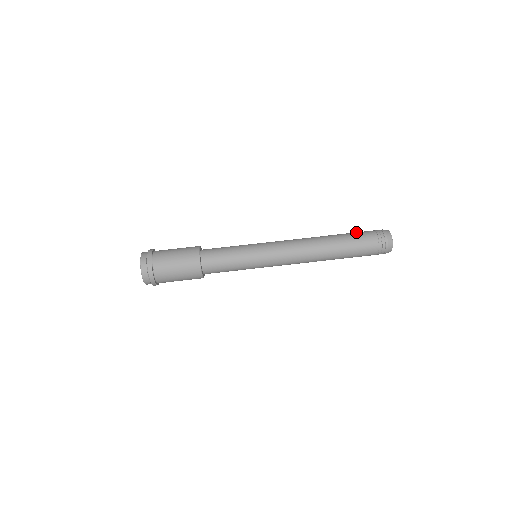
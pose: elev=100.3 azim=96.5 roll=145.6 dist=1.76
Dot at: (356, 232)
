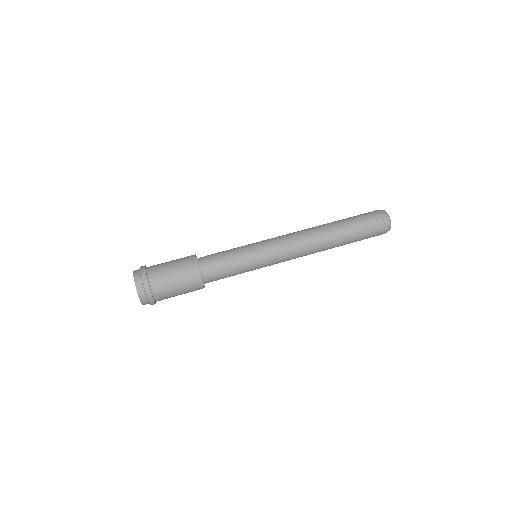
Dot at: (355, 218)
